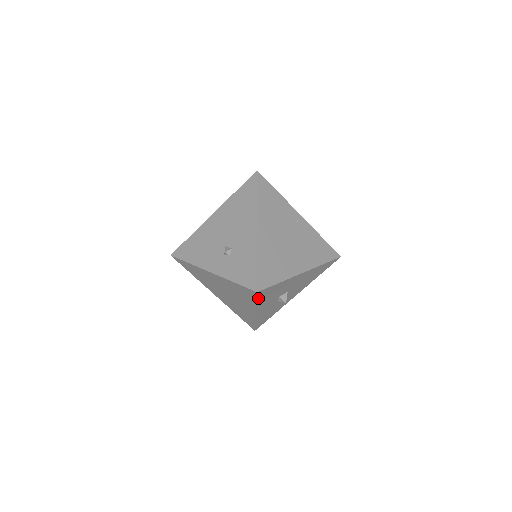
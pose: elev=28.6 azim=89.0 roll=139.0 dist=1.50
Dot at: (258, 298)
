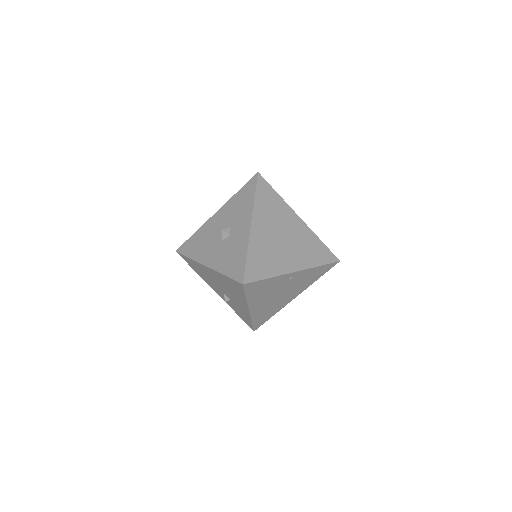
Dot at: occluded
